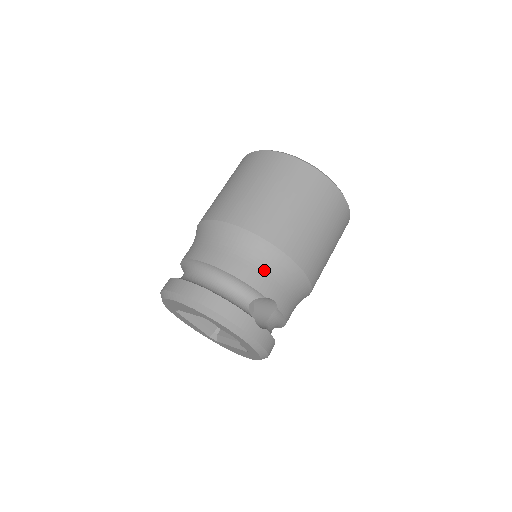
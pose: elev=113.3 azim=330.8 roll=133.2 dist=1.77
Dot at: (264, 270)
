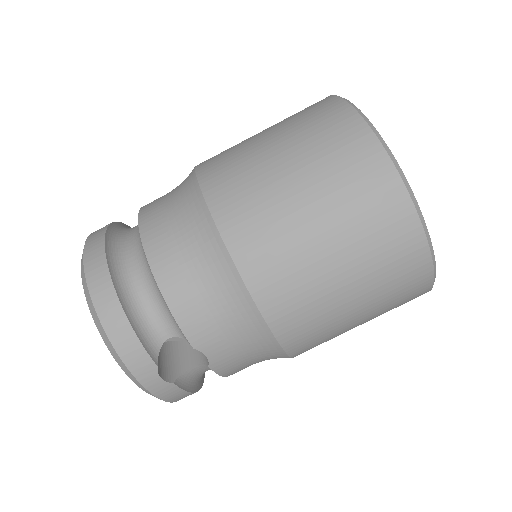
Dot at: (212, 309)
